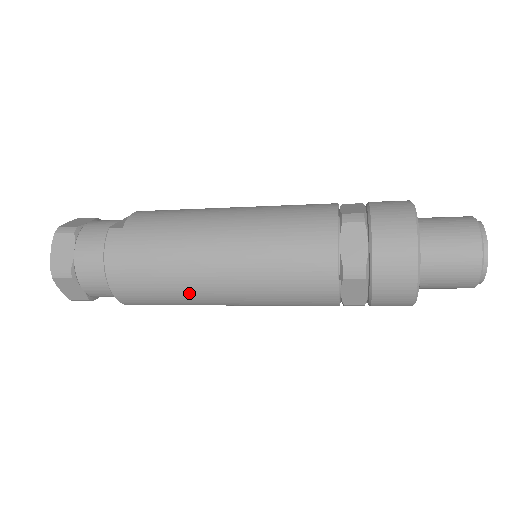
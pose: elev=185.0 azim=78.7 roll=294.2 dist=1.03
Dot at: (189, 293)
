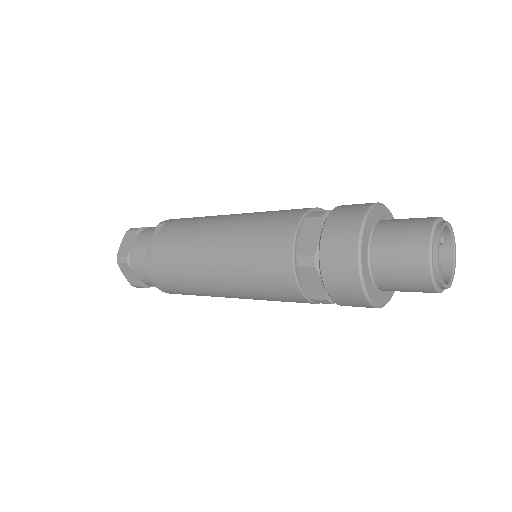
Dot at: occluded
